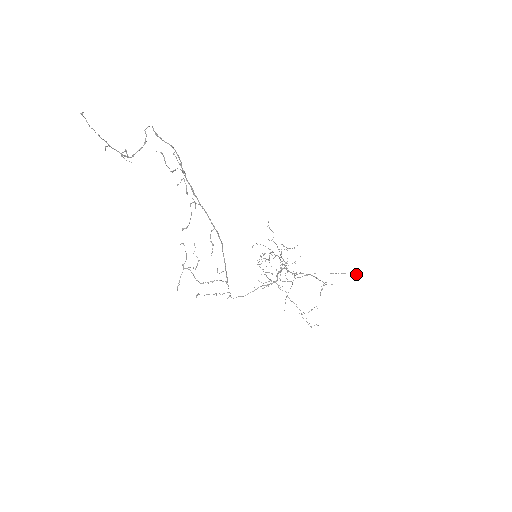
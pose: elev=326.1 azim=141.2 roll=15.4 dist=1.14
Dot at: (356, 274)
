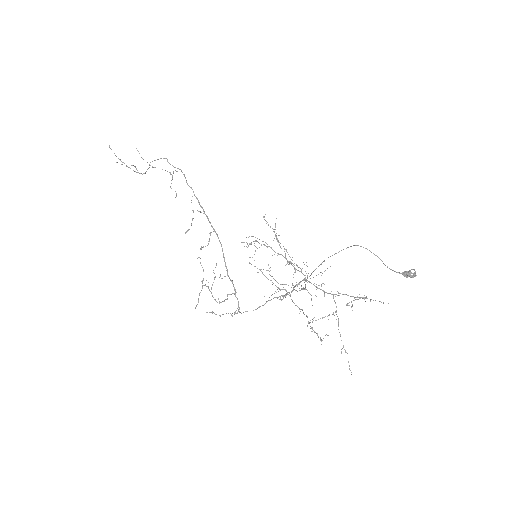
Dot at: (403, 272)
